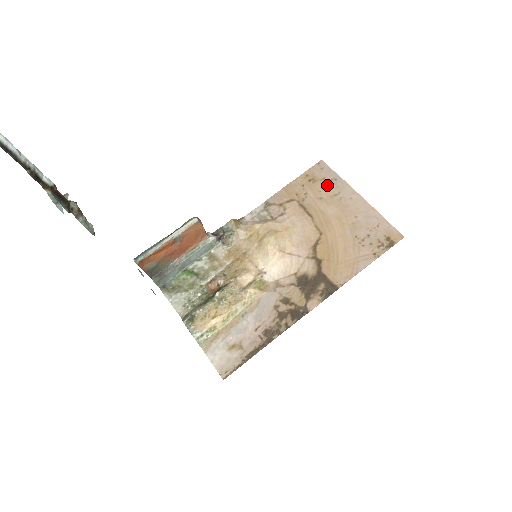
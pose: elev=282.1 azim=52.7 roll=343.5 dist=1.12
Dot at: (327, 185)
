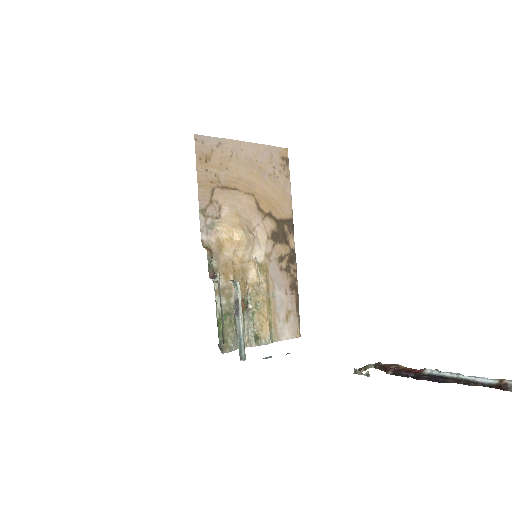
Dot at: (220, 154)
